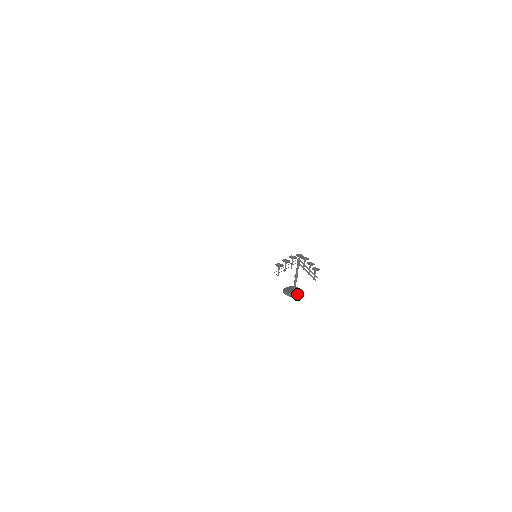
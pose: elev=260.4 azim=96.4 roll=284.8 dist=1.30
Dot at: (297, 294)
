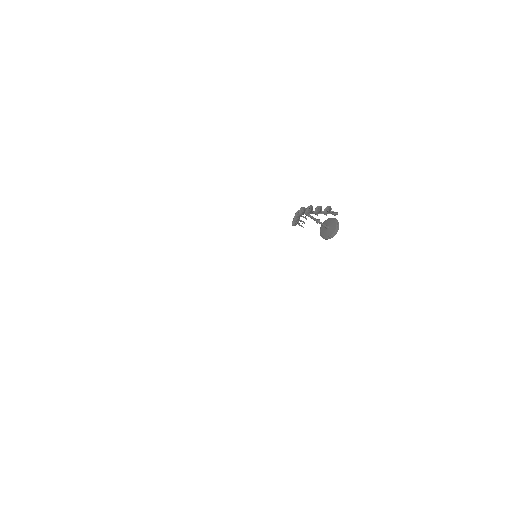
Dot at: (330, 234)
